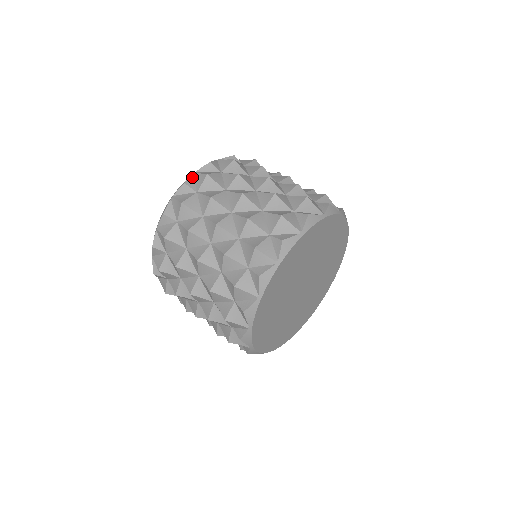
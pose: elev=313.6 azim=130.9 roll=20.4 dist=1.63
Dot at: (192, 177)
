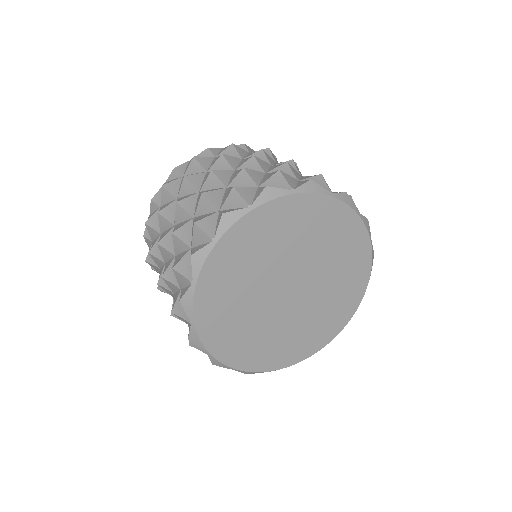
Dot at: occluded
